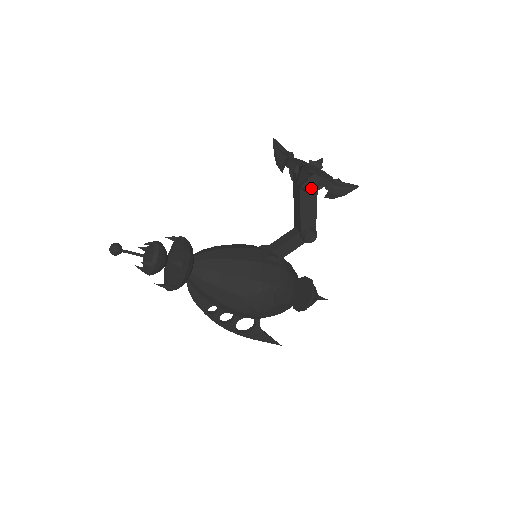
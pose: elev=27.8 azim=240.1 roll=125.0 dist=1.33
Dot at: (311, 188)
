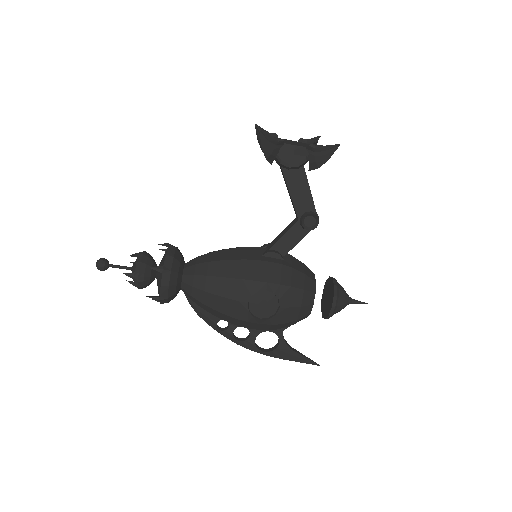
Dot at: (293, 163)
